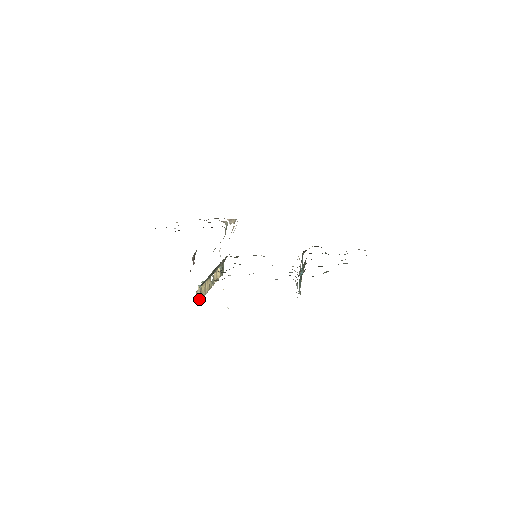
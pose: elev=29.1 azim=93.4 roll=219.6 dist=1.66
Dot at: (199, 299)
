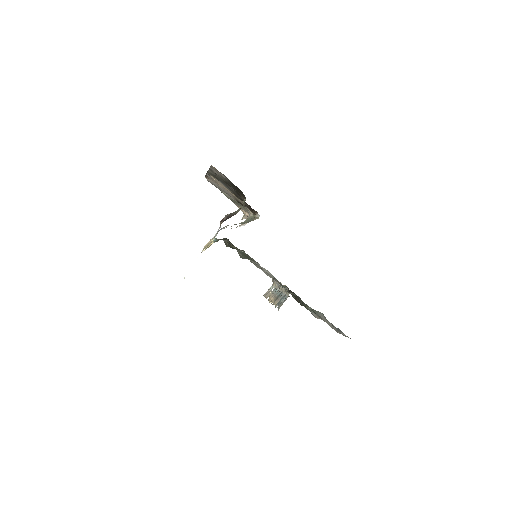
Dot at: occluded
